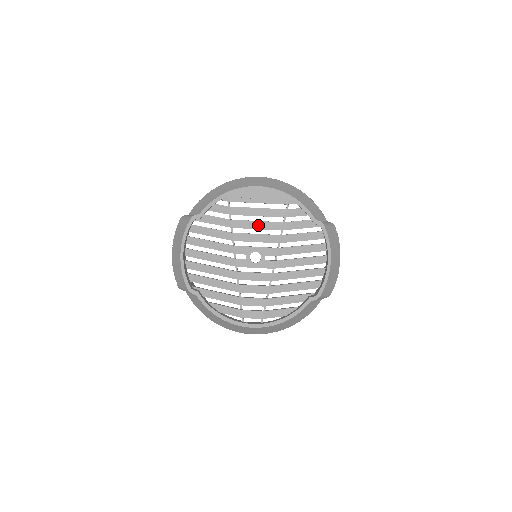
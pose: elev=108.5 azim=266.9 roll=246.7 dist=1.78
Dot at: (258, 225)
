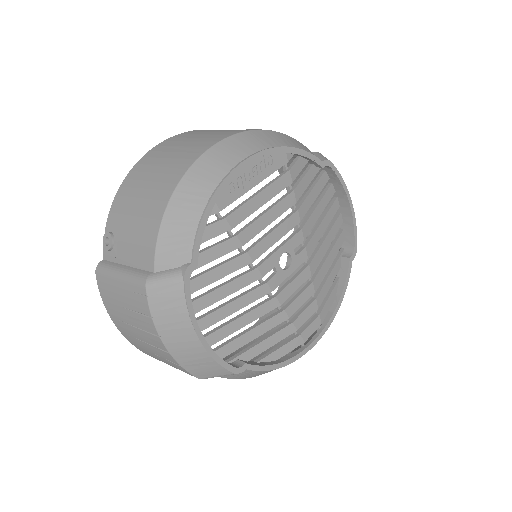
Dot at: (270, 217)
